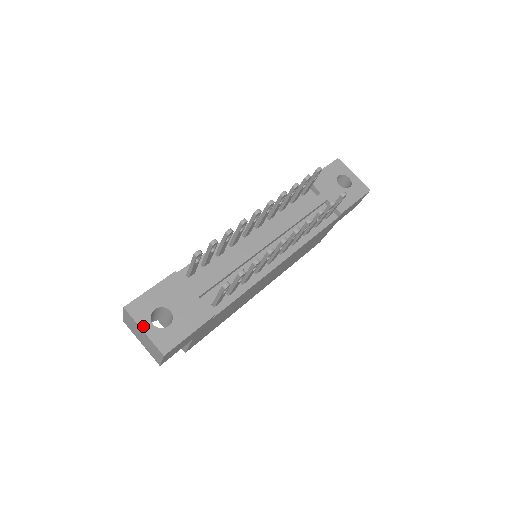
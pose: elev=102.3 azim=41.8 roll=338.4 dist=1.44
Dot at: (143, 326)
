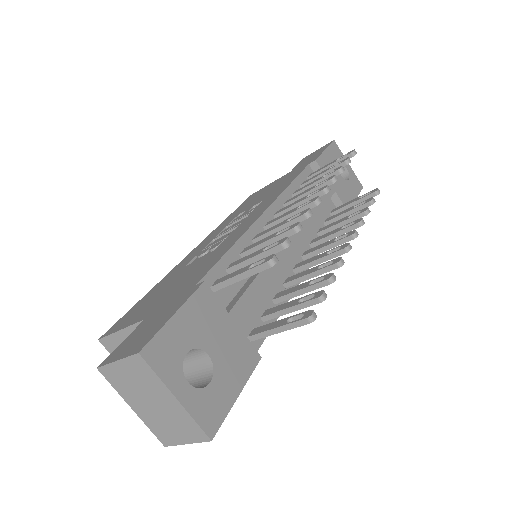
Dot at: (174, 388)
